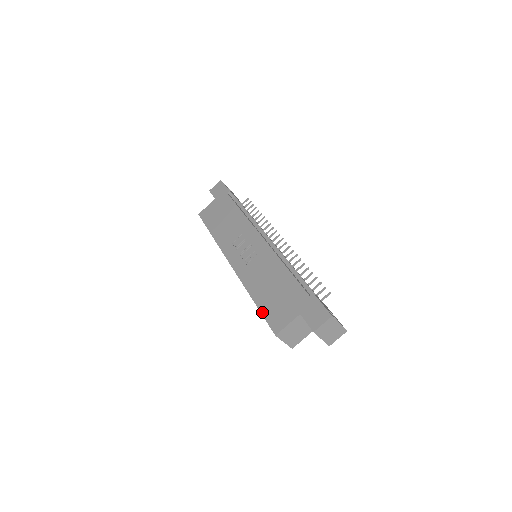
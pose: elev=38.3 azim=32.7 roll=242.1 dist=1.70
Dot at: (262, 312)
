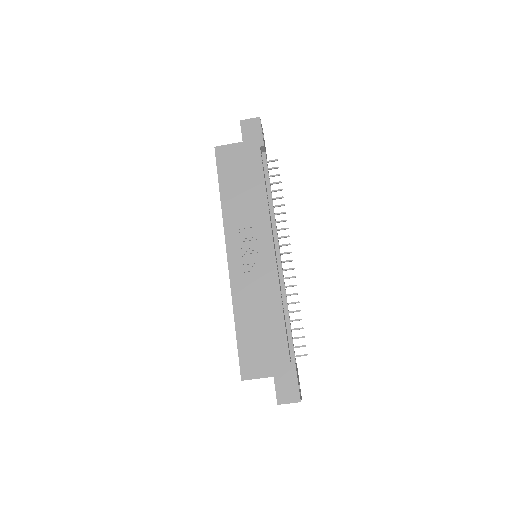
Dot at: (239, 345)
